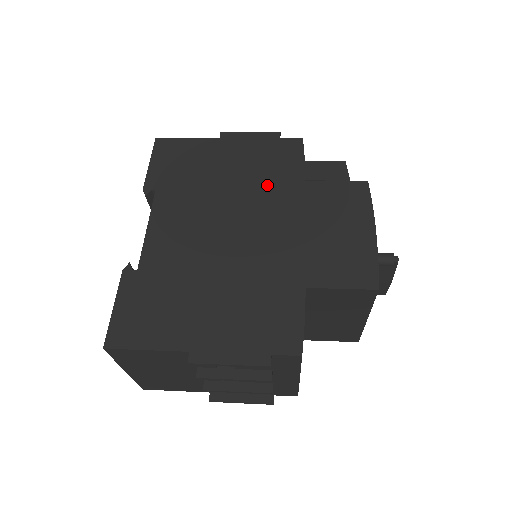
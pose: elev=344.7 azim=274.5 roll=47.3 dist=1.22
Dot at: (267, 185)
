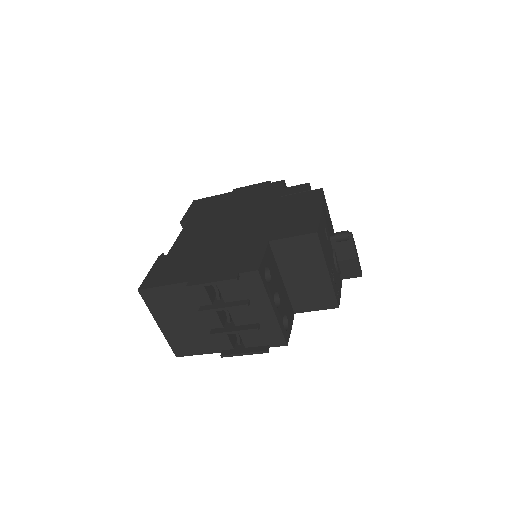
Dot at: (256, 204)
